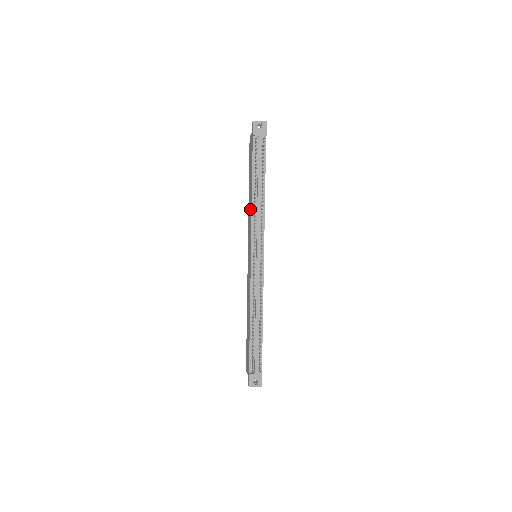
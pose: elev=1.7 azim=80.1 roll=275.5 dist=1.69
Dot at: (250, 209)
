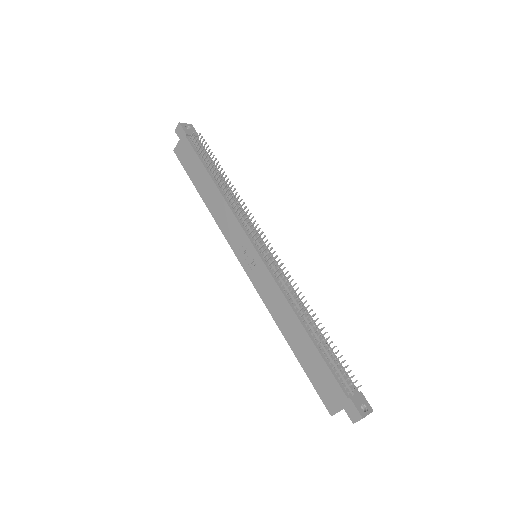
Dot at: (221, 207)
